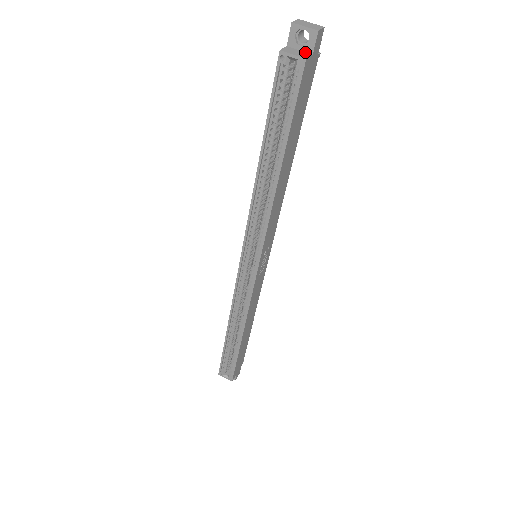
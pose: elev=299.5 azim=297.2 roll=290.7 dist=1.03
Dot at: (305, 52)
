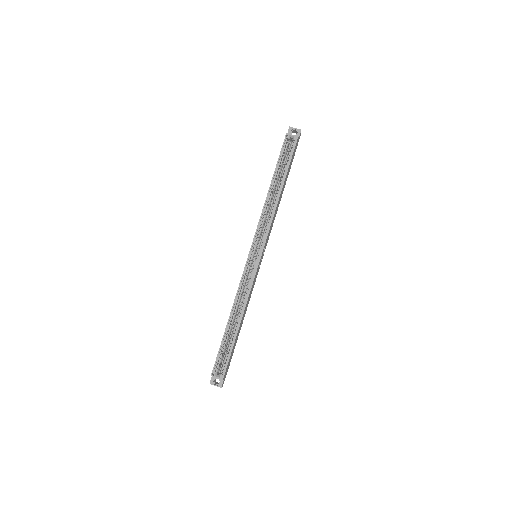
Dot at: occluded
